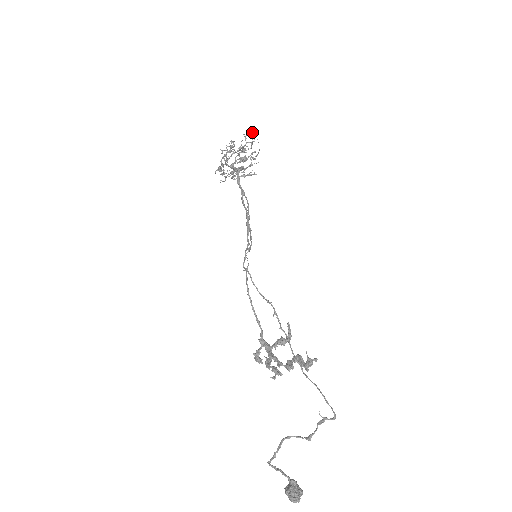
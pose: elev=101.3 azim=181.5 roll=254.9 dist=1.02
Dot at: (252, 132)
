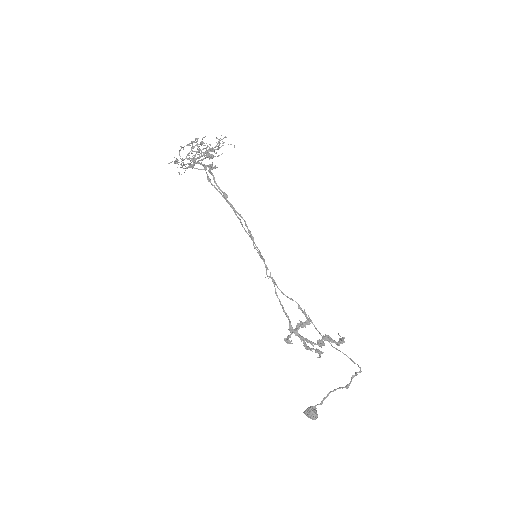
Dot at: occluded
